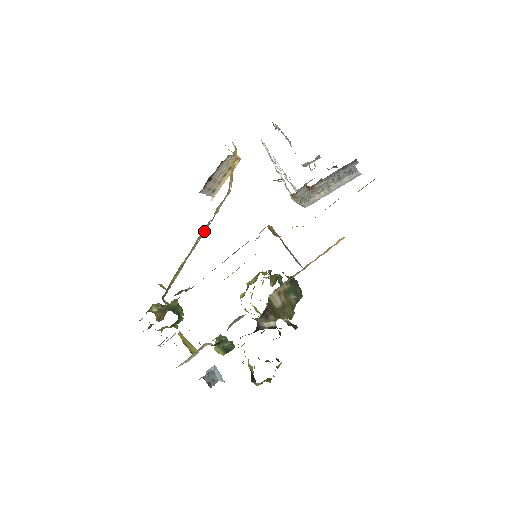
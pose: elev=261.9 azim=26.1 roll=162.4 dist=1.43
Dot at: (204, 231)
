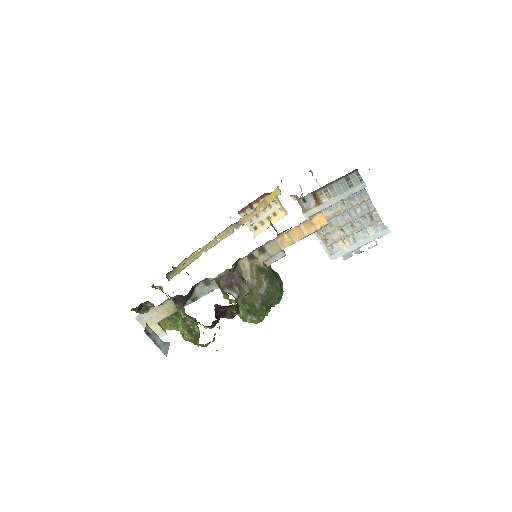
Dot at: (227, 234)
